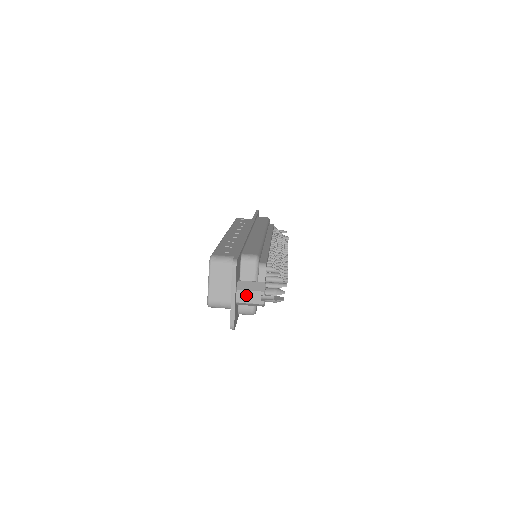
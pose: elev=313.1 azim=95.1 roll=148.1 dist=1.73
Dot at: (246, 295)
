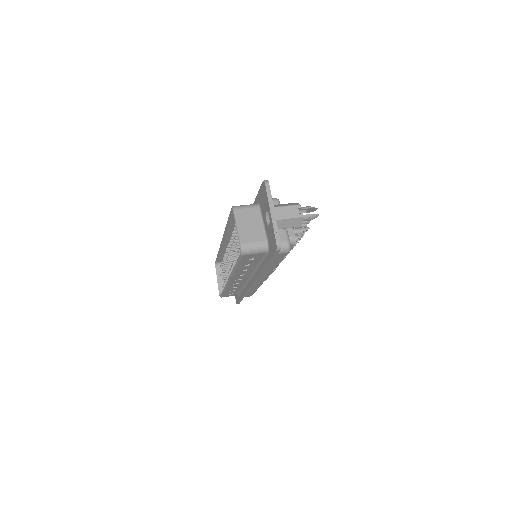
Dot at: (284, 210)
